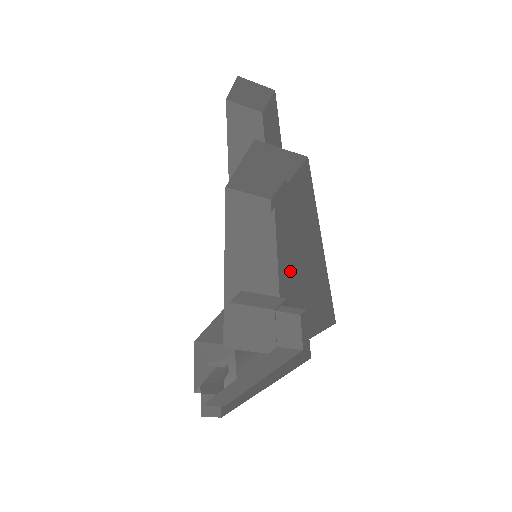
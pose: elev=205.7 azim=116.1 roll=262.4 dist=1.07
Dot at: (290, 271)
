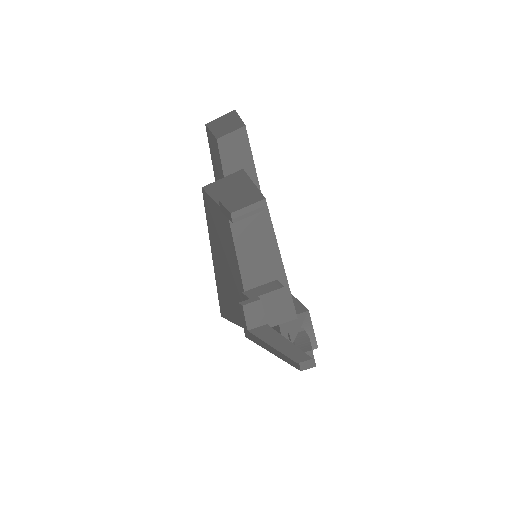
Dot at: occluded
